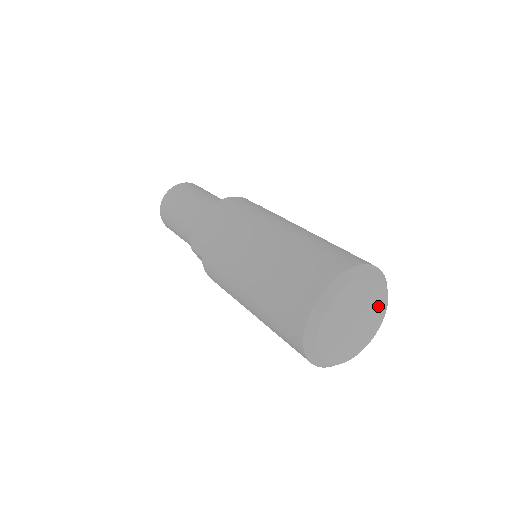
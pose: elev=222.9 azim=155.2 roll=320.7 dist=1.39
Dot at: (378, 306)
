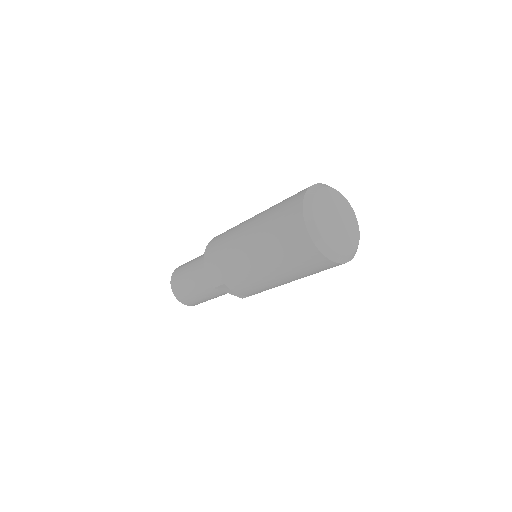
Dot at: (343, 205)
